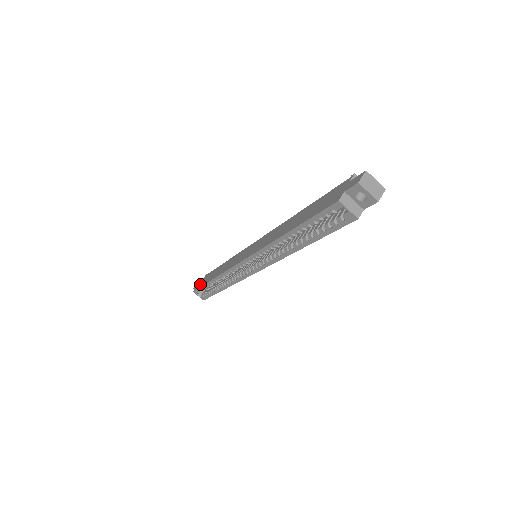
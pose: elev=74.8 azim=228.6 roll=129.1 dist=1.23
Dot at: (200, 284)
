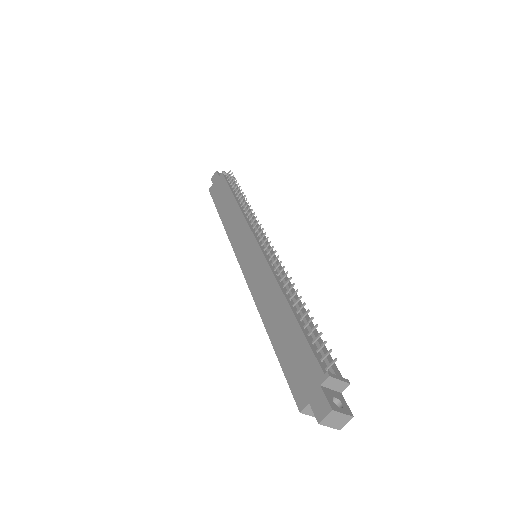
Dot at: (214, 191)
